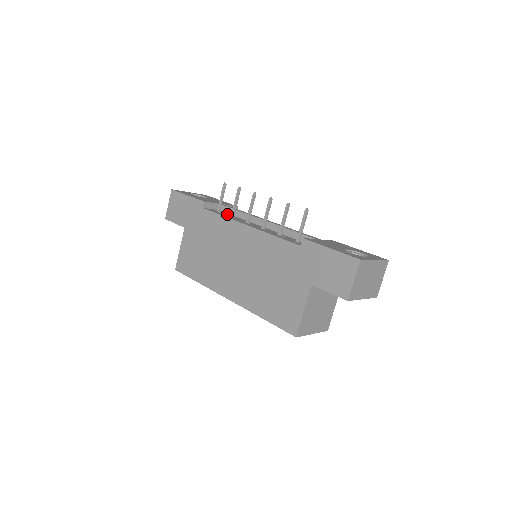
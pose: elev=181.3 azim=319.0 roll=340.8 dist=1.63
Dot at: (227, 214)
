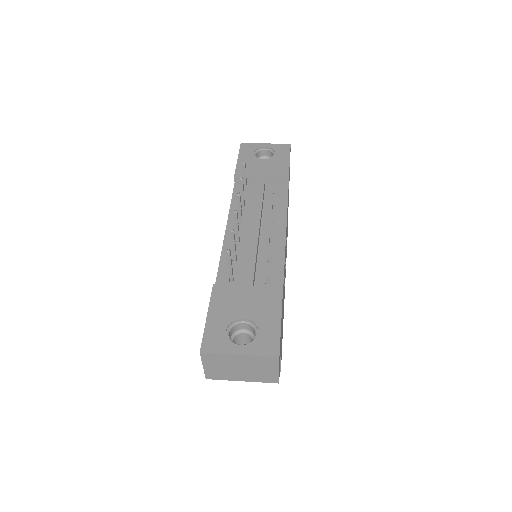
Dot at: (250, 196)
